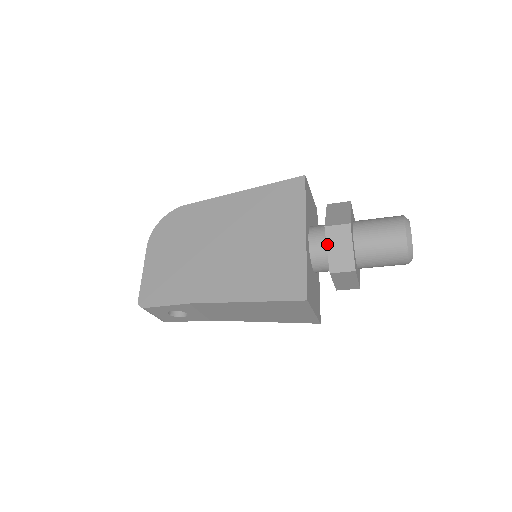
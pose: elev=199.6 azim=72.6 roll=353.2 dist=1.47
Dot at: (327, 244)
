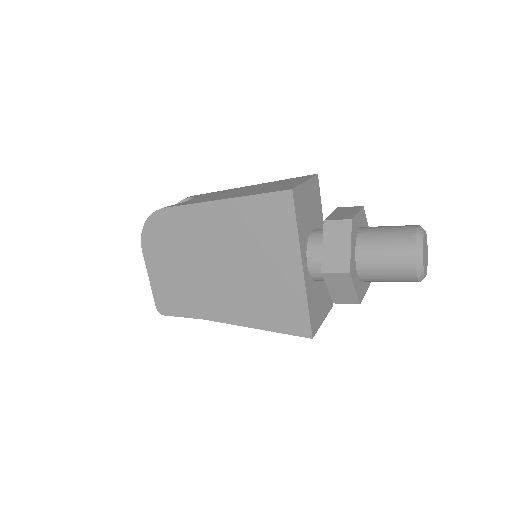
Dot at: (327, 285)
